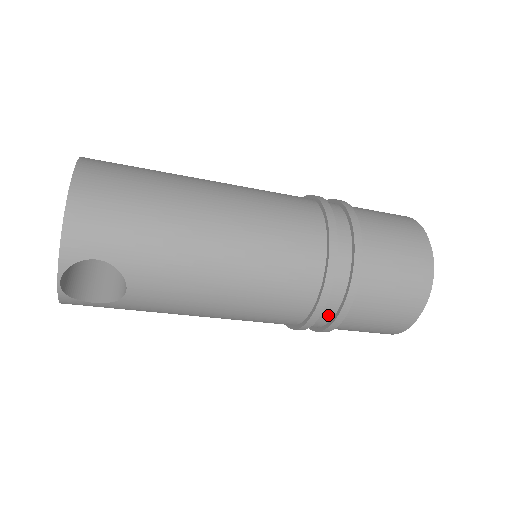
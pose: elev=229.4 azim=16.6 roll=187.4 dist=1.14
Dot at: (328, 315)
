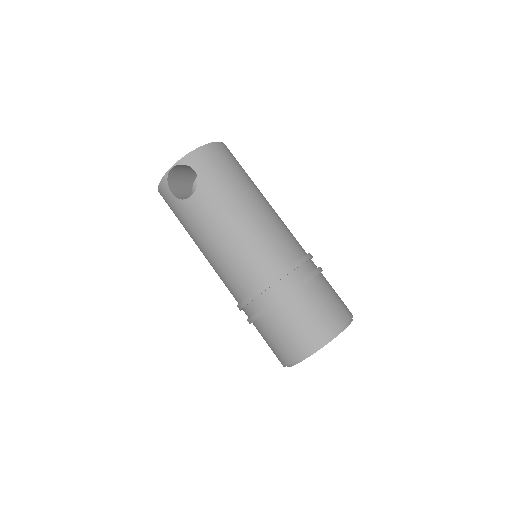
Dot at: (264, 301)
